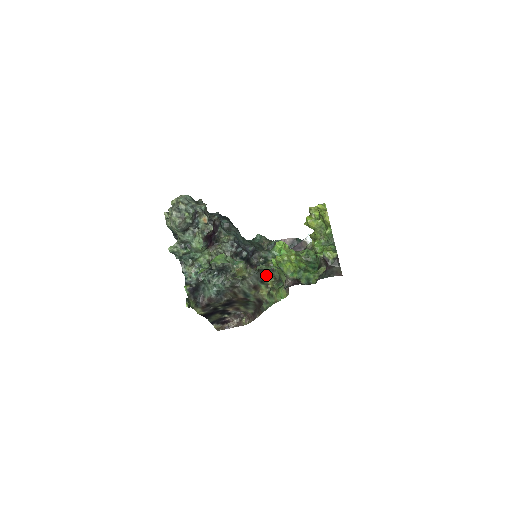
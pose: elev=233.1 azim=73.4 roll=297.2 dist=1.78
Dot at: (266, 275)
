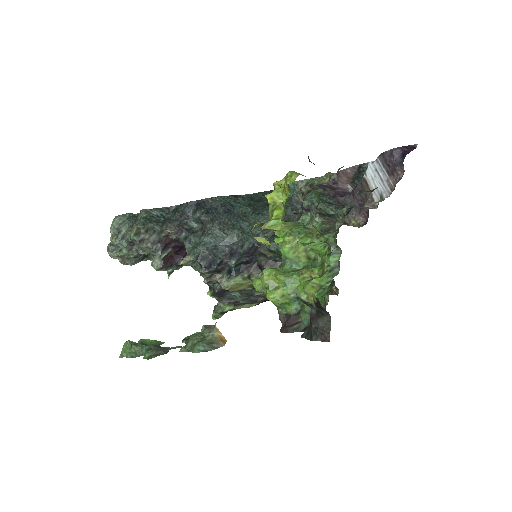
Dot at: occluded
